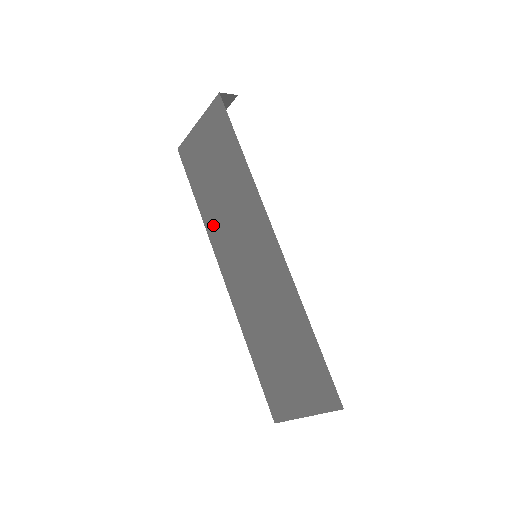
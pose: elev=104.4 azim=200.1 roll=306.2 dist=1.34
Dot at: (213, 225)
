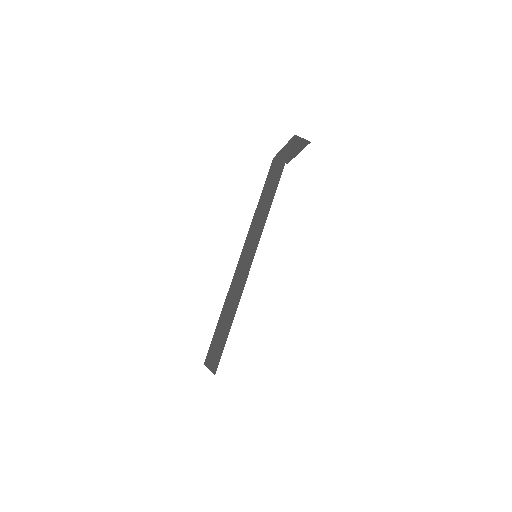
Dot at: (254, 221)
